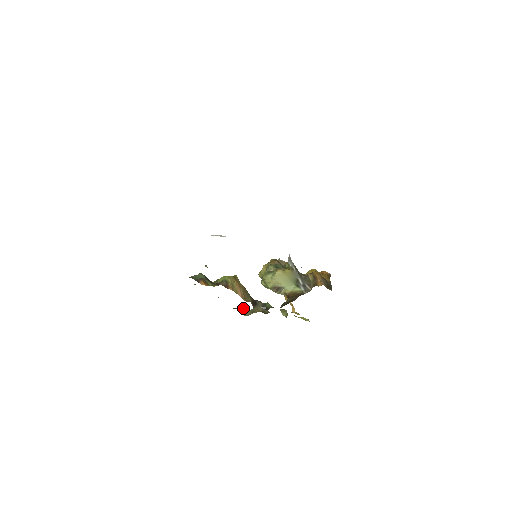
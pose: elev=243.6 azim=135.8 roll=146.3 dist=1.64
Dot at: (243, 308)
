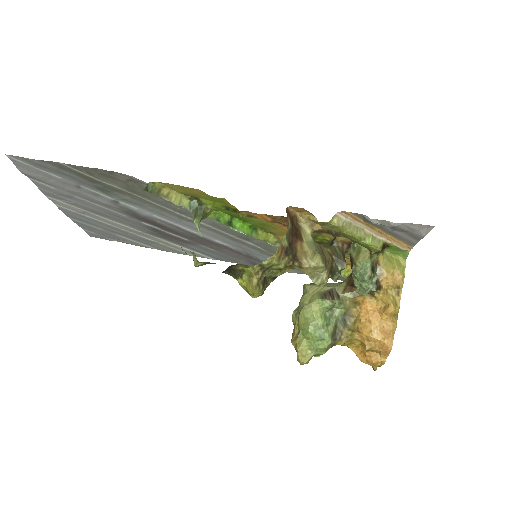
Dot at: (299, 237)
